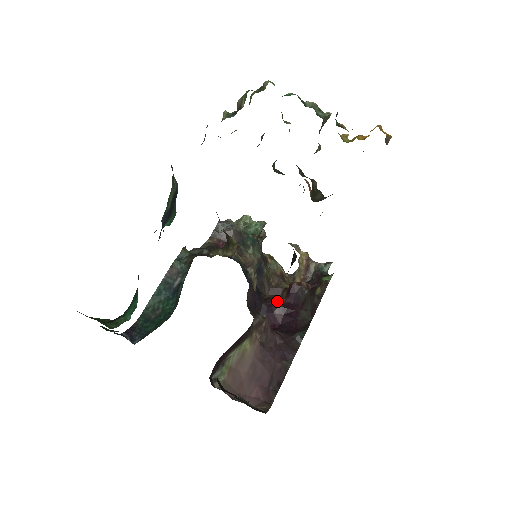
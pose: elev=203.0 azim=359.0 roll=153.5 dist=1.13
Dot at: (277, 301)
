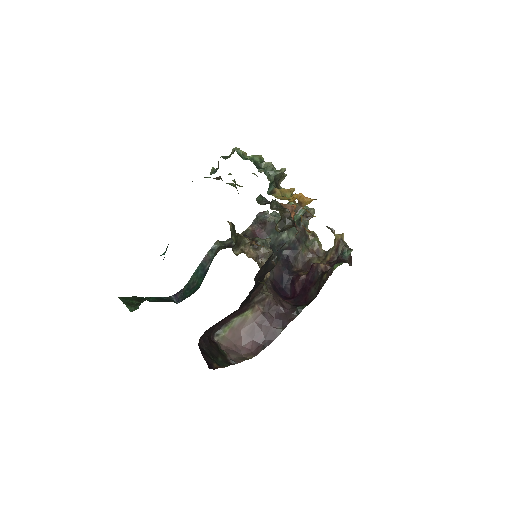
Dot at: (299, 276)
